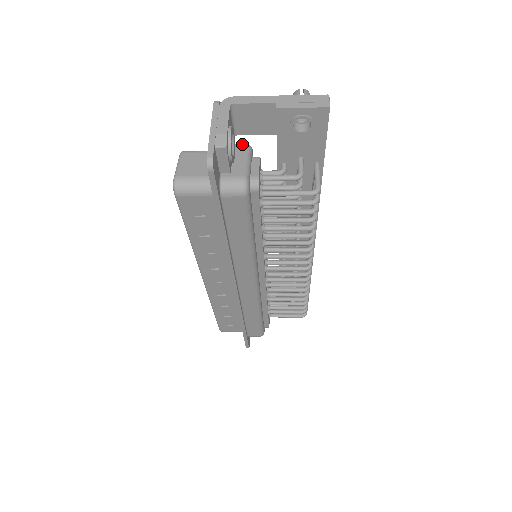
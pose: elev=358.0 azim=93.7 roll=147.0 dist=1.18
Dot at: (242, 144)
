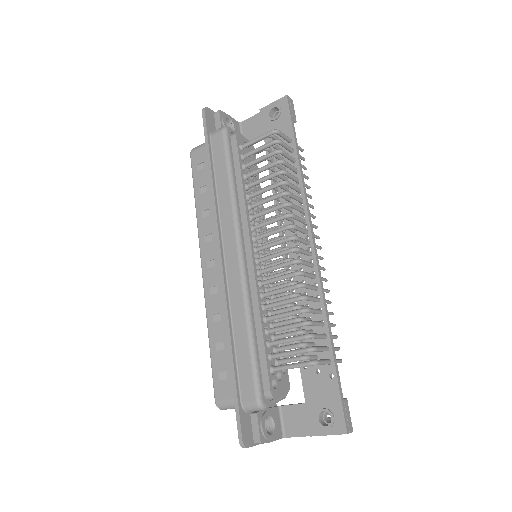
Dot at: occluded
